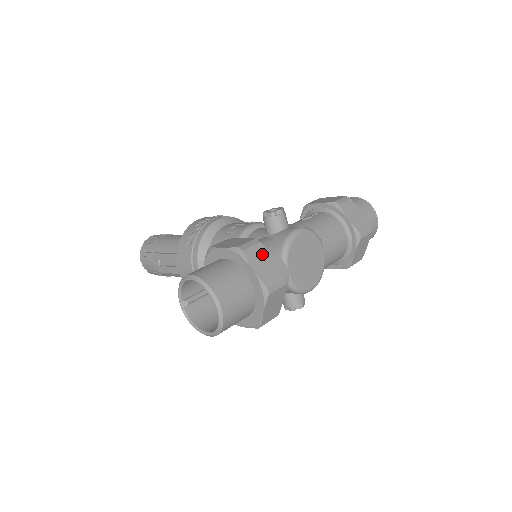
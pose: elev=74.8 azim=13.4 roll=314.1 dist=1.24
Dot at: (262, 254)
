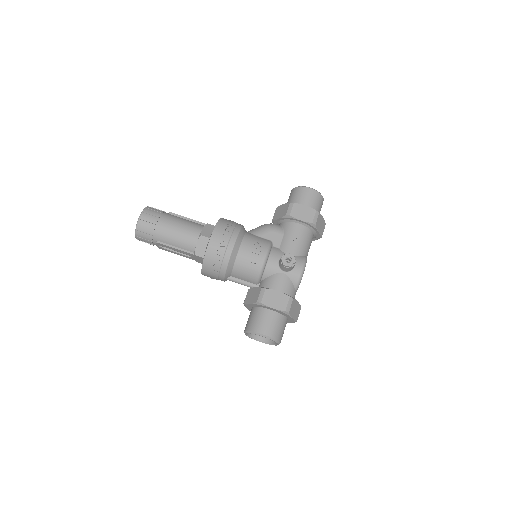
Dot at: (294, 305)
